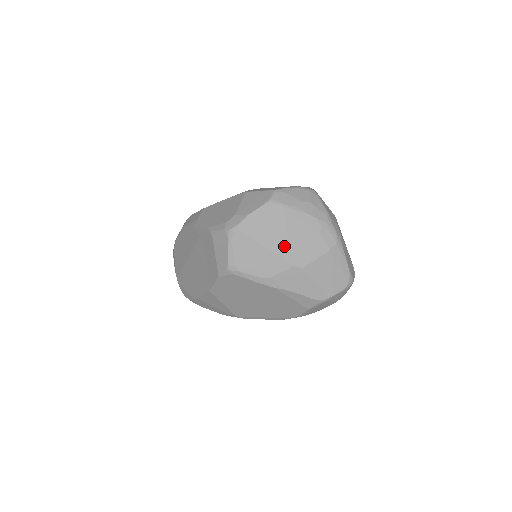
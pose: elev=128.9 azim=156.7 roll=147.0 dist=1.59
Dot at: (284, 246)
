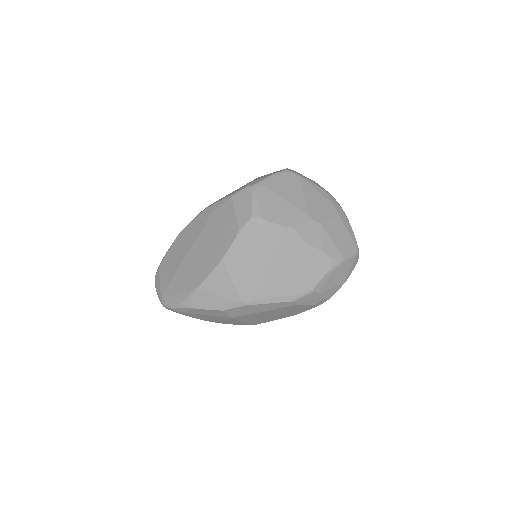
Dot at: (302, 203)
